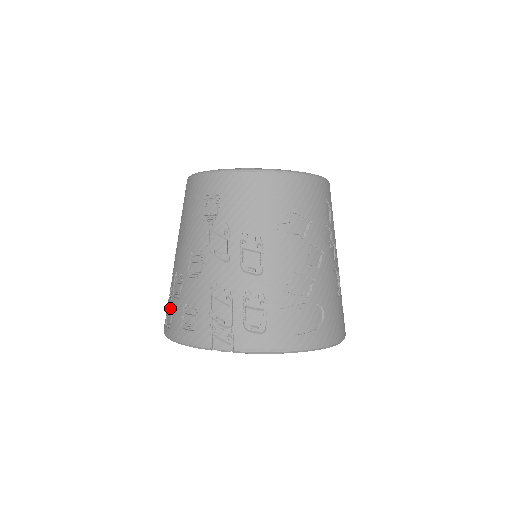
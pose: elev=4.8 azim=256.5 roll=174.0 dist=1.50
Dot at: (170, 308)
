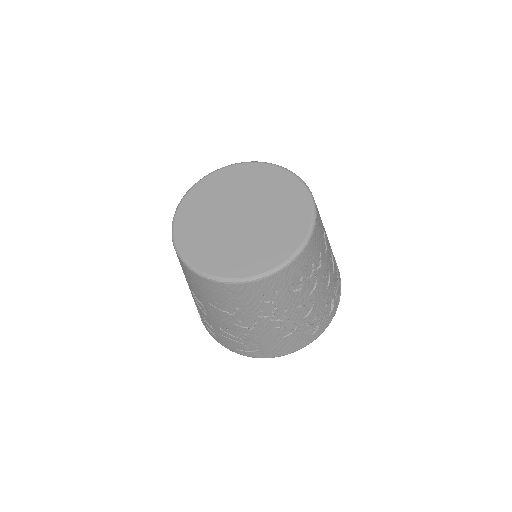
Dot at: occluded
